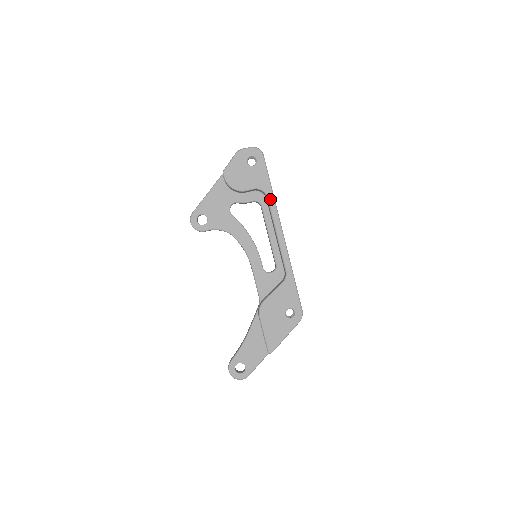
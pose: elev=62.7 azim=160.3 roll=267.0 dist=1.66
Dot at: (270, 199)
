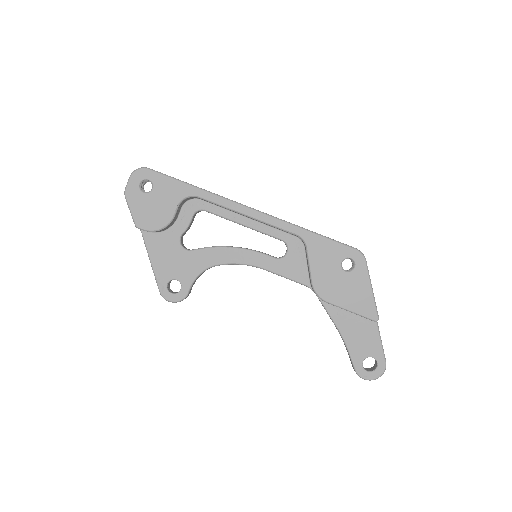
Dot at: (202, 195)
